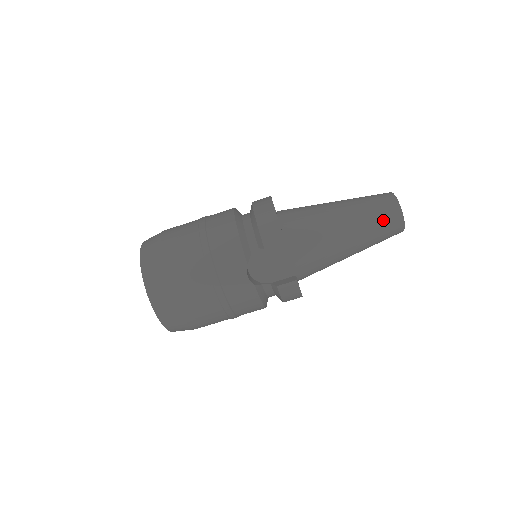
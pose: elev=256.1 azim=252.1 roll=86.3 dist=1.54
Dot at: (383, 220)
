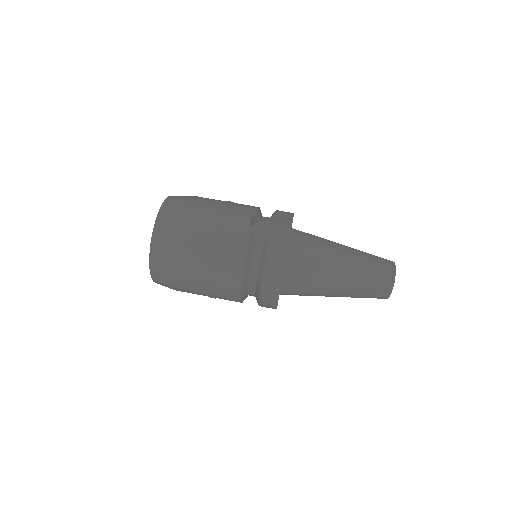
Dot at: (377, 261)
